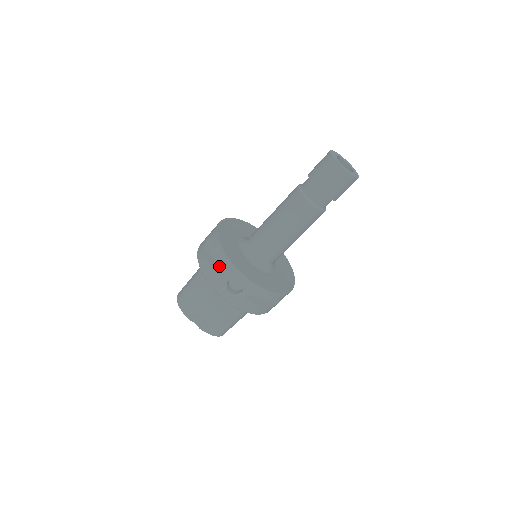
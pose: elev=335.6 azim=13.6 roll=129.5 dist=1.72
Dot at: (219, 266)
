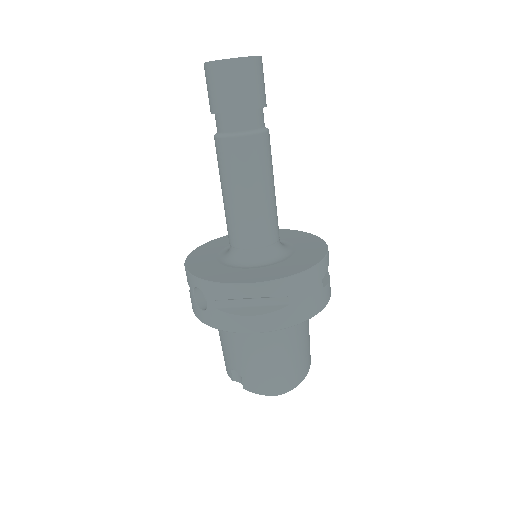
Dot at: occluded
